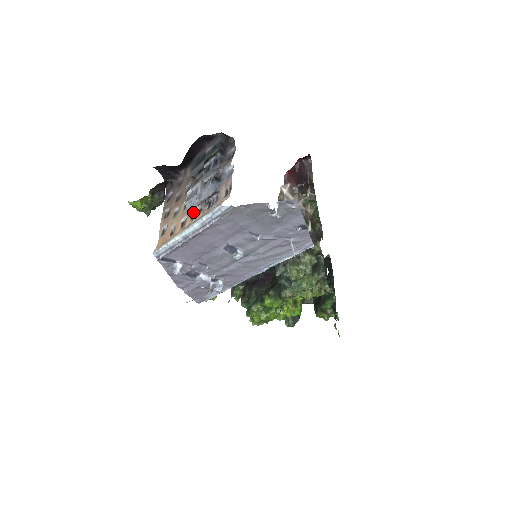
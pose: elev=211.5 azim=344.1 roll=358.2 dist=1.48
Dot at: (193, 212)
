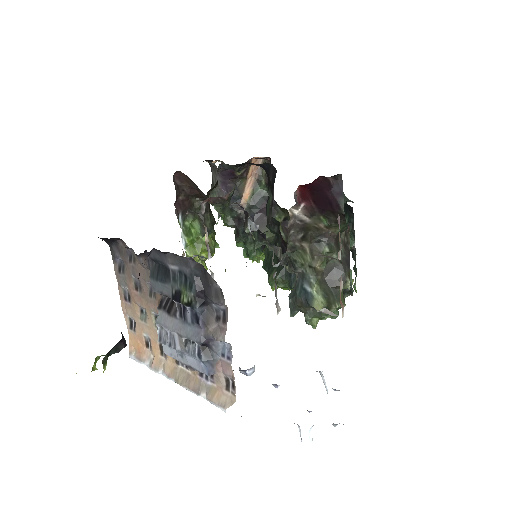
Dot at: occluded
